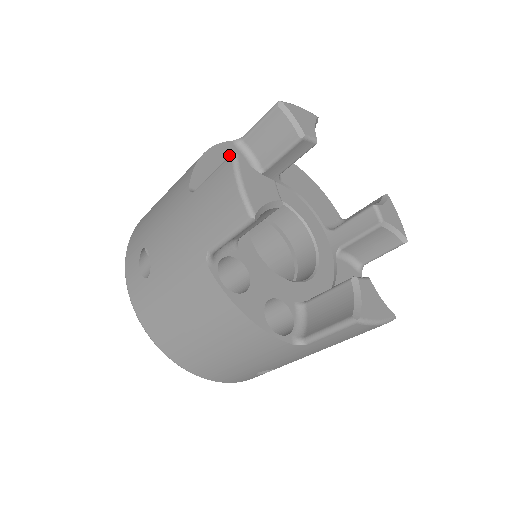
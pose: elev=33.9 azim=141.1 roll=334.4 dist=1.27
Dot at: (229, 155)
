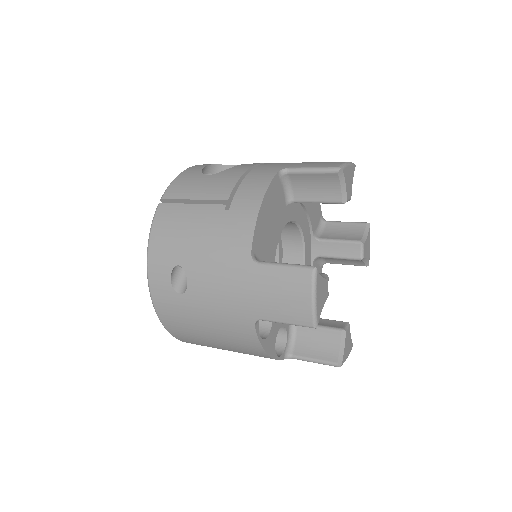
Dot at: (275, 192)
